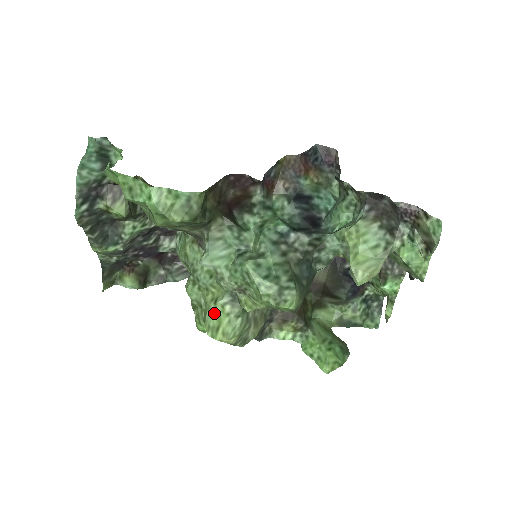
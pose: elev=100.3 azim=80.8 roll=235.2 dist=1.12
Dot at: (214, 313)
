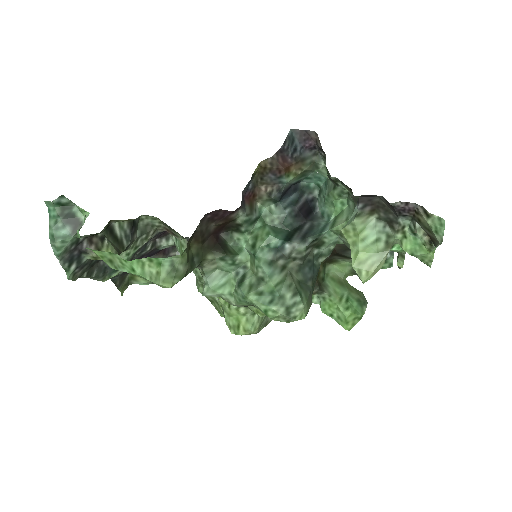
Dot at: (231, 315)
